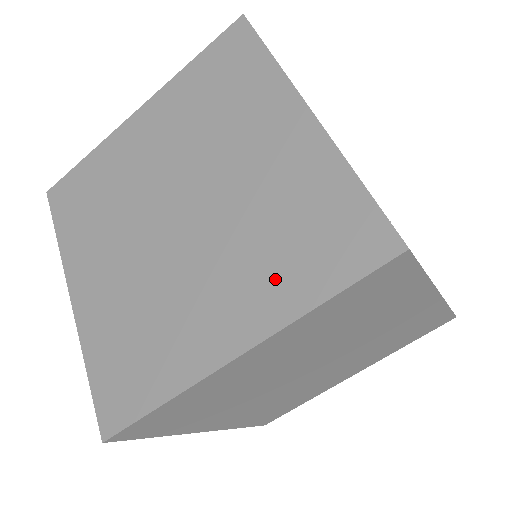
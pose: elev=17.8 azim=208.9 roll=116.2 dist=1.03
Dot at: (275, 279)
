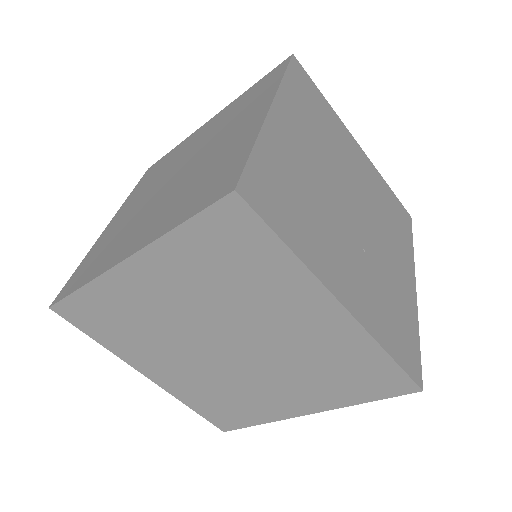
Dot at: (173, 212)
